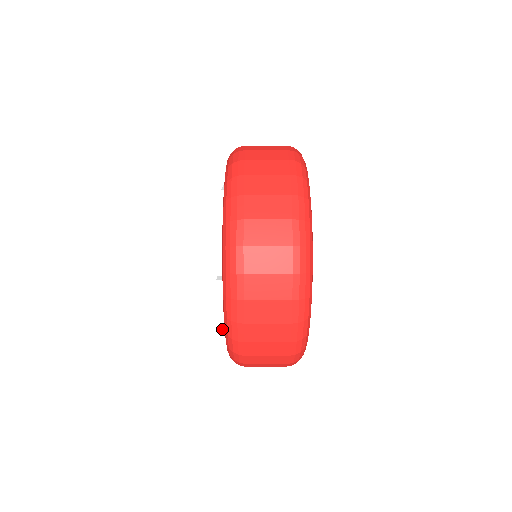
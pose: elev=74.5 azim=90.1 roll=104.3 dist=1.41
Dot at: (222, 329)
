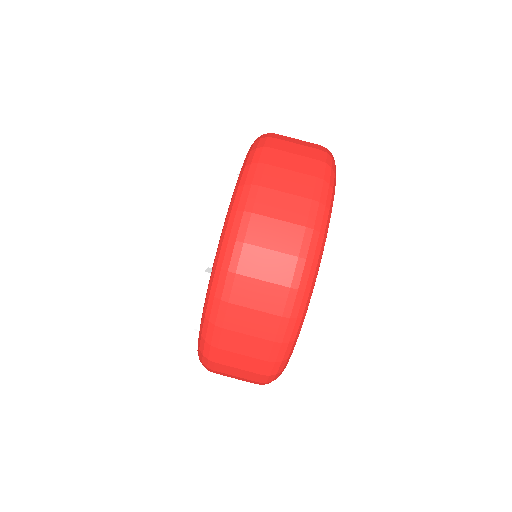
Dot at: (198, 325)
